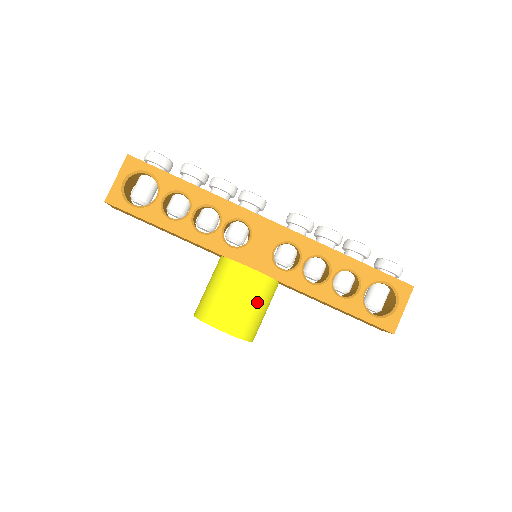
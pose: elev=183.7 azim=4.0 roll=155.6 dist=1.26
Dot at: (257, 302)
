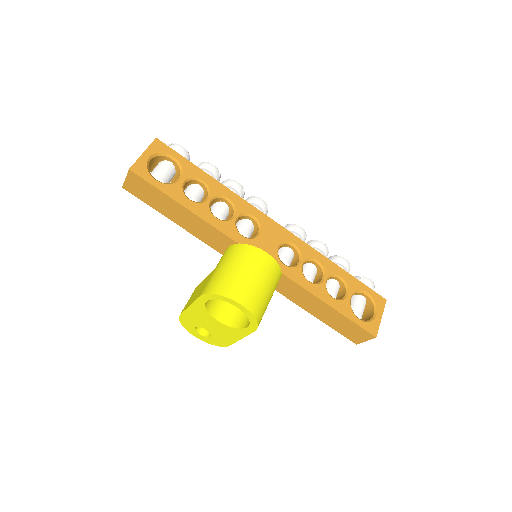
Dot at: (269, 285)
